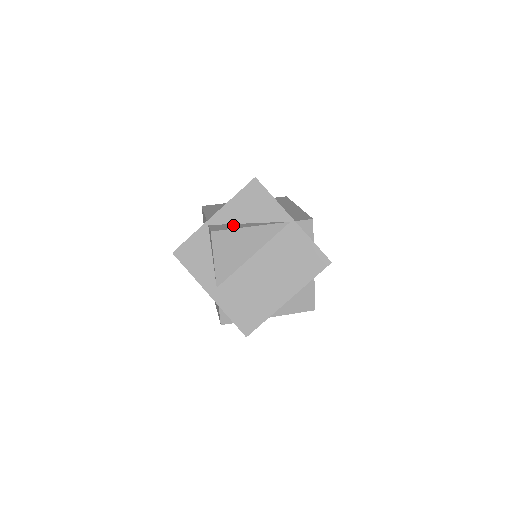
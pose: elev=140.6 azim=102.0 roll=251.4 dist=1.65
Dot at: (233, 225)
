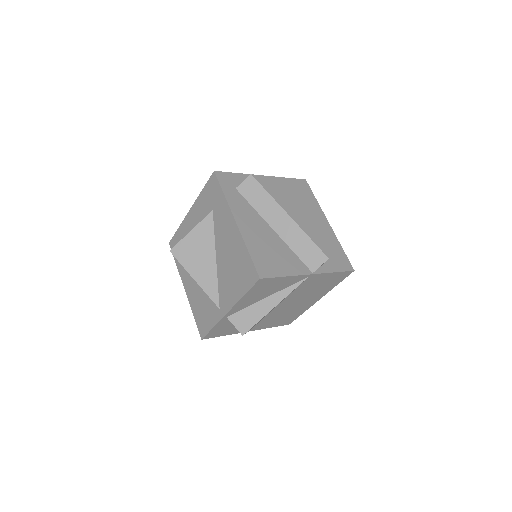
Dot at: (254, 310)
